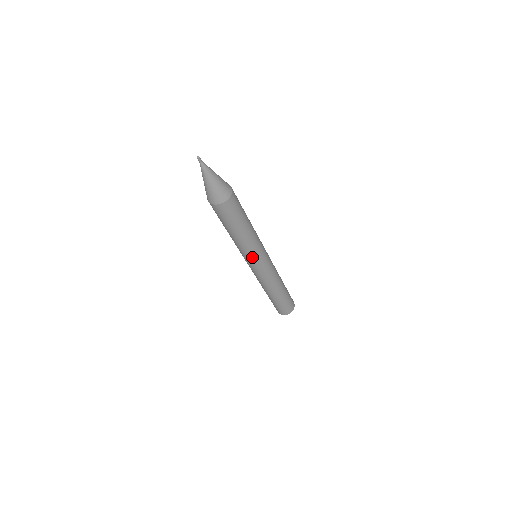
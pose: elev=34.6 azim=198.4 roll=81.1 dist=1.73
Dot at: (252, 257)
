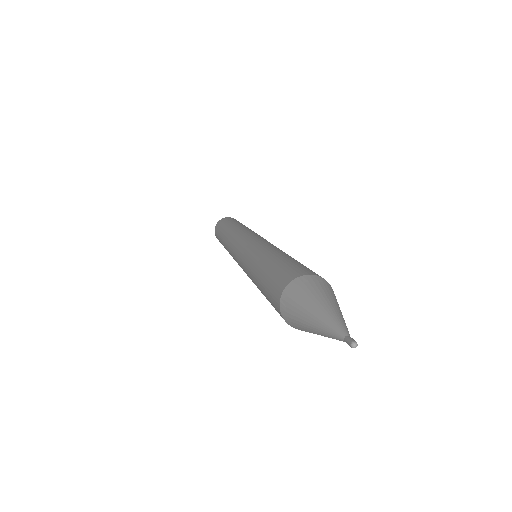
Dot at: occluded
